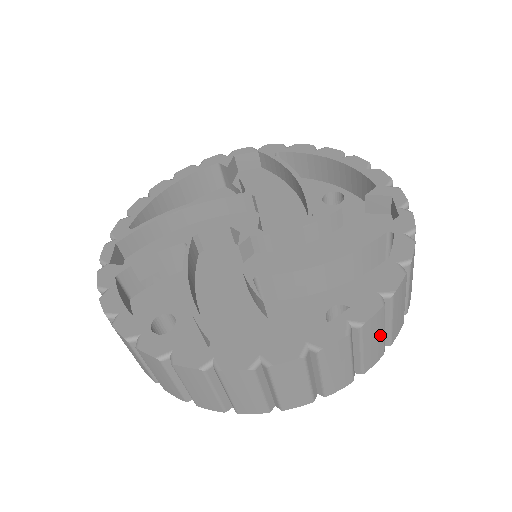
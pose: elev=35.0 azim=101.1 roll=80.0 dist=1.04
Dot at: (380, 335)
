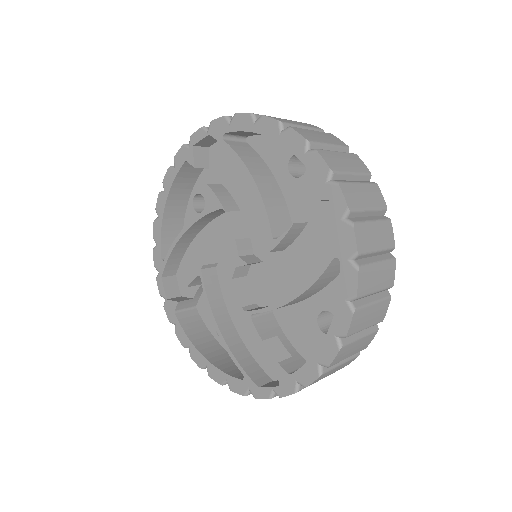
Dot at: (358, 343)
